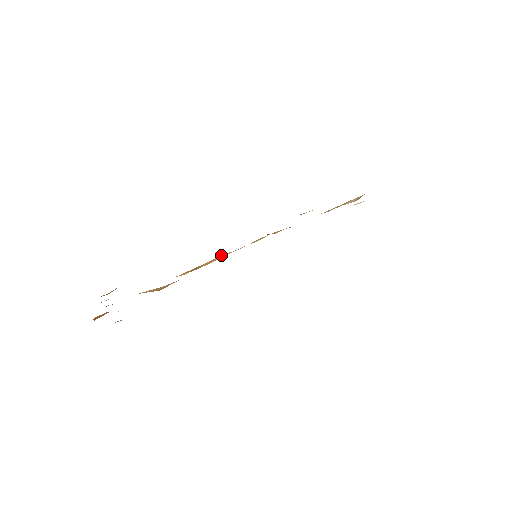
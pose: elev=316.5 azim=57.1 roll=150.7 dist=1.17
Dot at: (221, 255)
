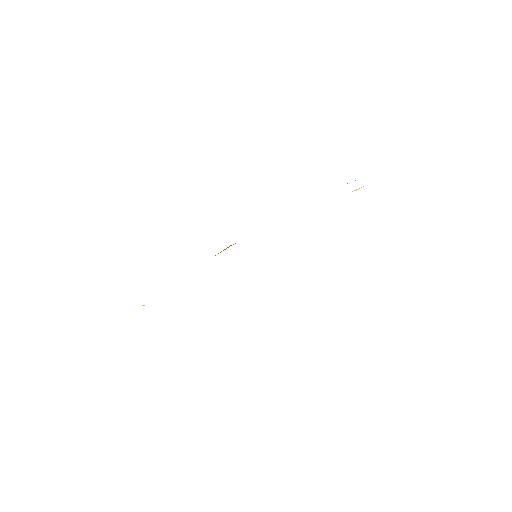
Dot at: (229, 246)
